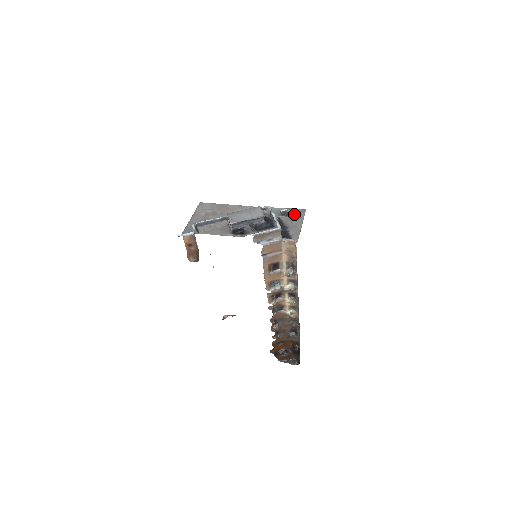
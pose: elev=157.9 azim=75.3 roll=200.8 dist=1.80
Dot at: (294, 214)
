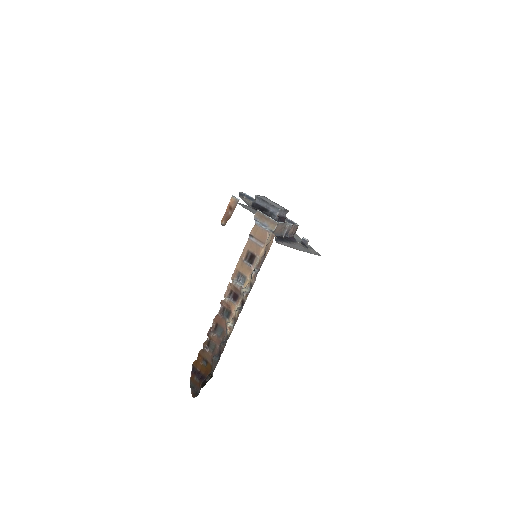
Dot at: (310, 250)
